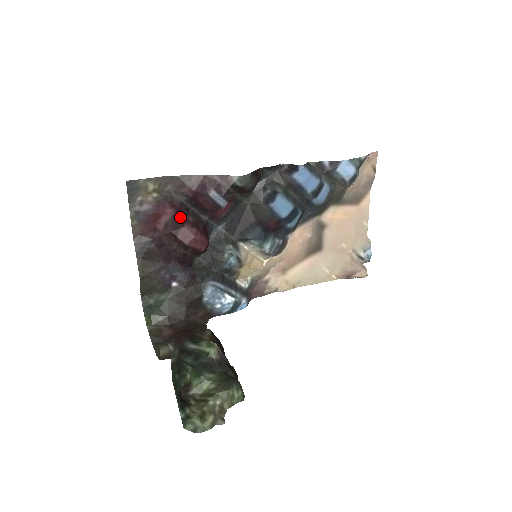
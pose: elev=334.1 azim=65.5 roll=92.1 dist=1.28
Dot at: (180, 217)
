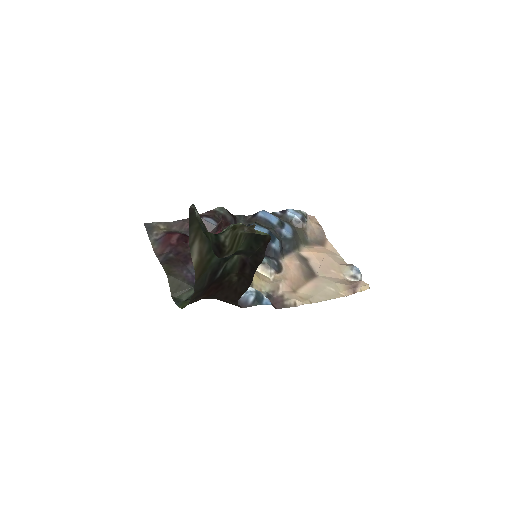
Dot at: (187, 236)
